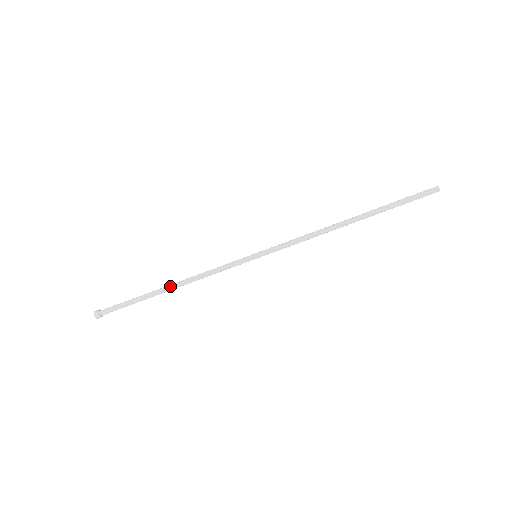
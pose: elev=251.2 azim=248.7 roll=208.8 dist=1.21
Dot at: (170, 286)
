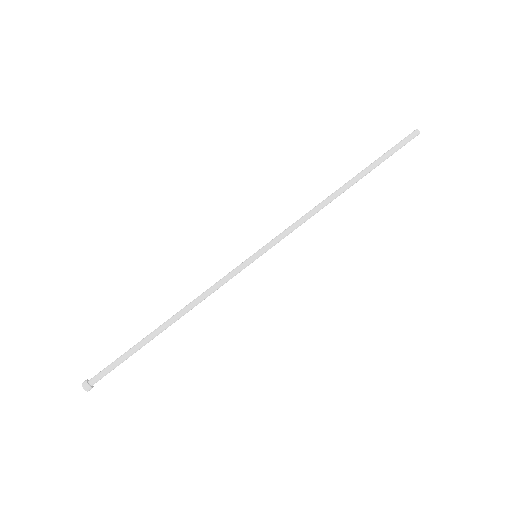
Dot at: (167, 320)
